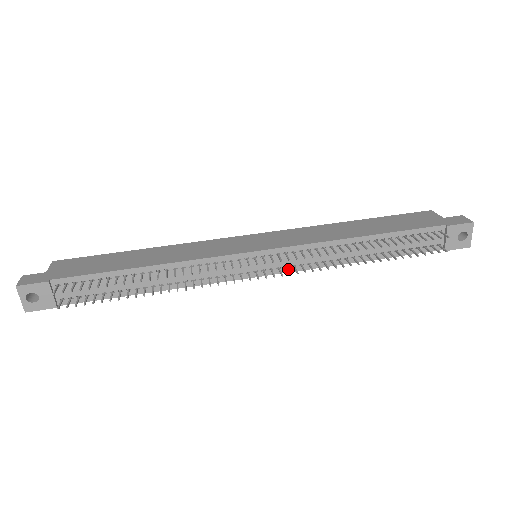
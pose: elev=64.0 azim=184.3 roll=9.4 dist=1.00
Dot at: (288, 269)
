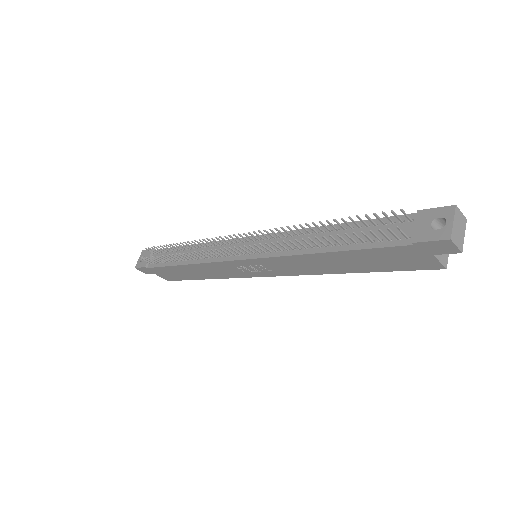
Dot at: (256, 249)
